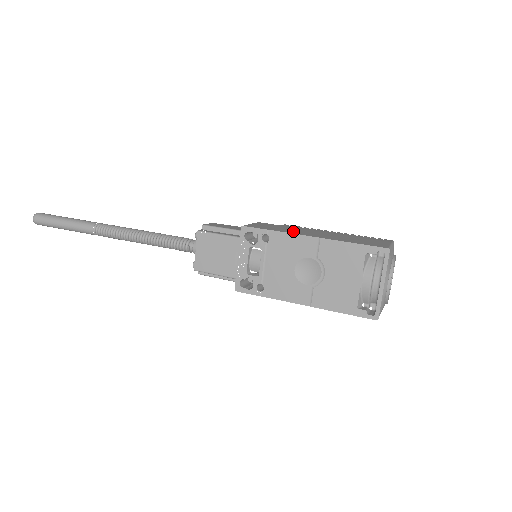
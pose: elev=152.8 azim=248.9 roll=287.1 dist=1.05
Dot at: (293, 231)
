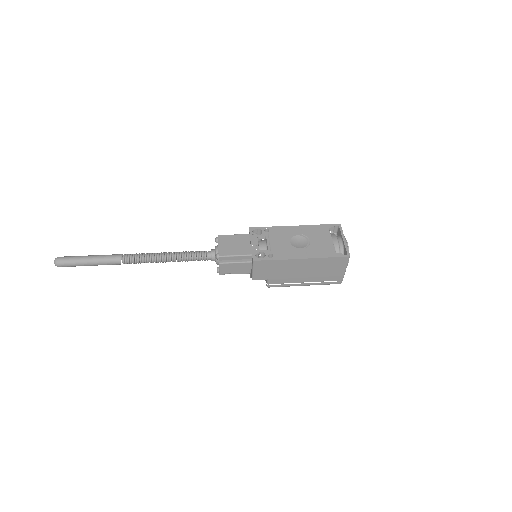
Dot at: occluded
